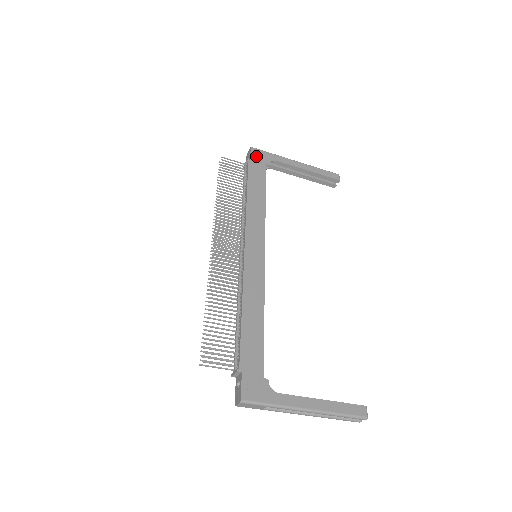
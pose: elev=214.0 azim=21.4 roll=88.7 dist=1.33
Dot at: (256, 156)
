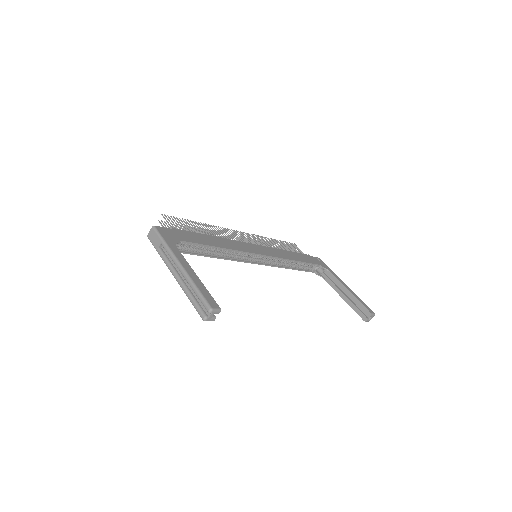
Dot at: (318, 260)
